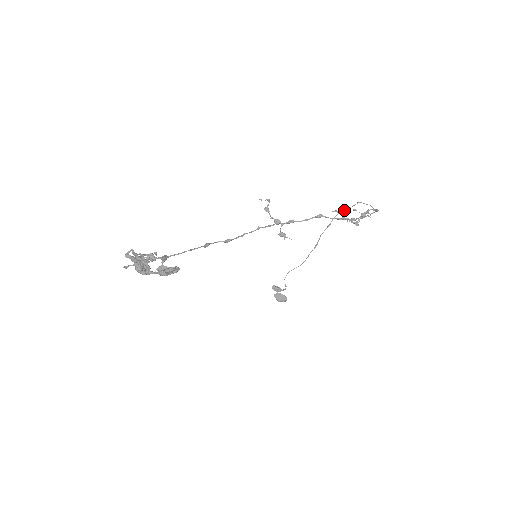
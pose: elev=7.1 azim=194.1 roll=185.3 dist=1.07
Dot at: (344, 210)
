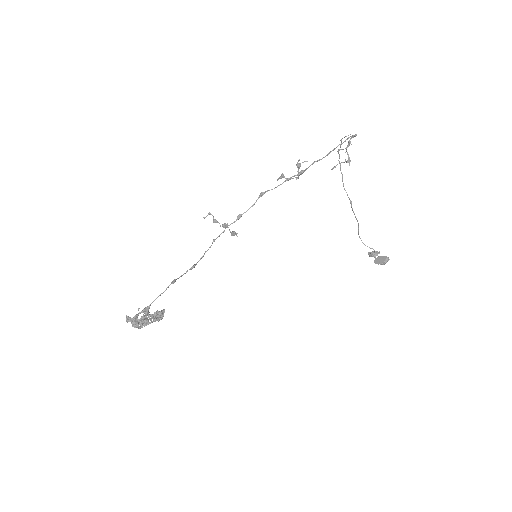
Dot at: occluded
